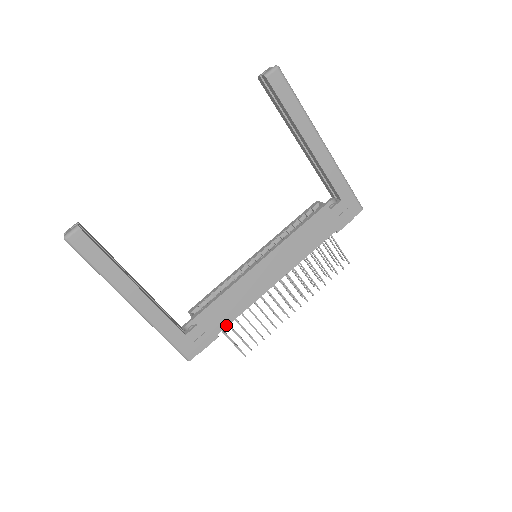
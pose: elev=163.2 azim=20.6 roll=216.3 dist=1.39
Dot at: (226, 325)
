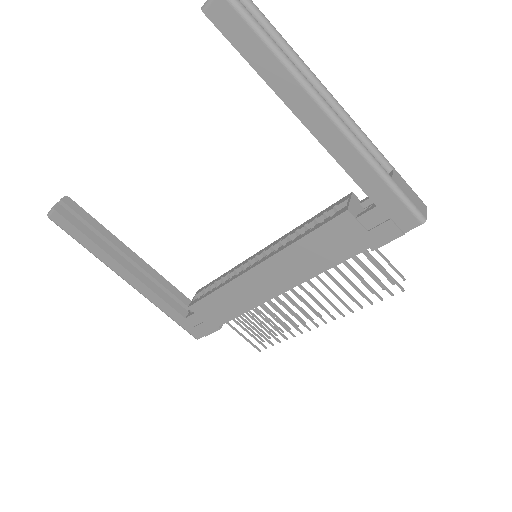
Dot at: (226, 320)
